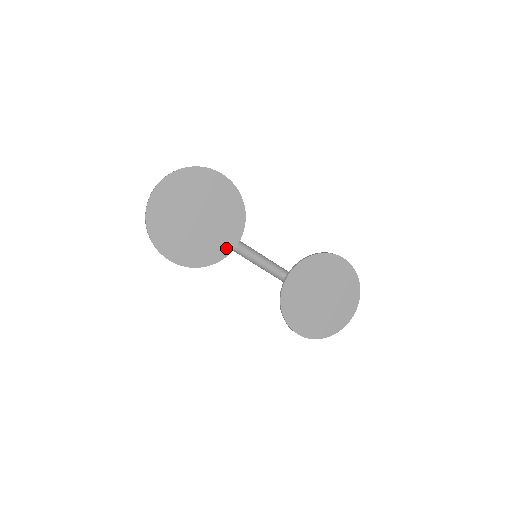
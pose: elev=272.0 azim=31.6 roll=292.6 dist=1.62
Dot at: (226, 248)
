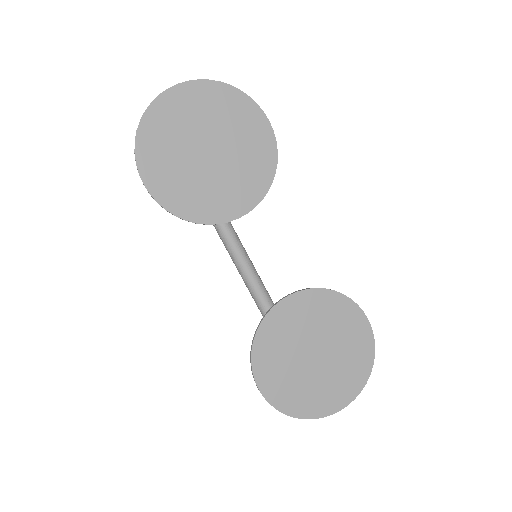
Dot at: (224, 212)
